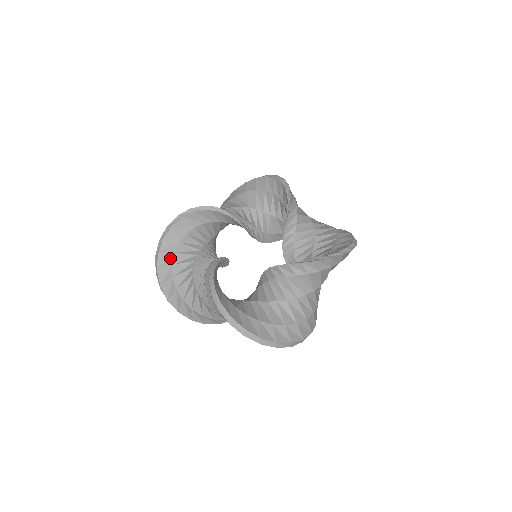
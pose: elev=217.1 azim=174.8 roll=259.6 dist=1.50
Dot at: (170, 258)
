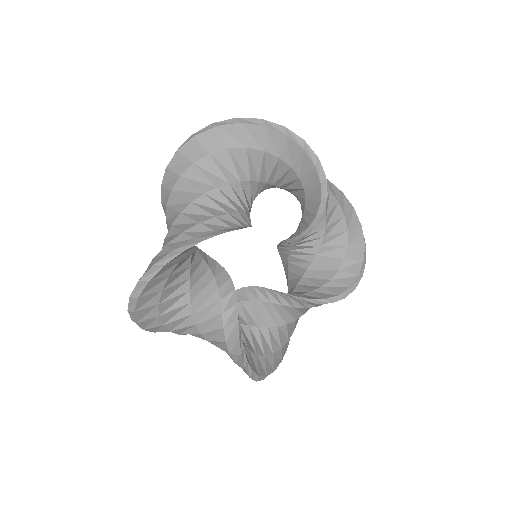
Dot at: (155, 297)
